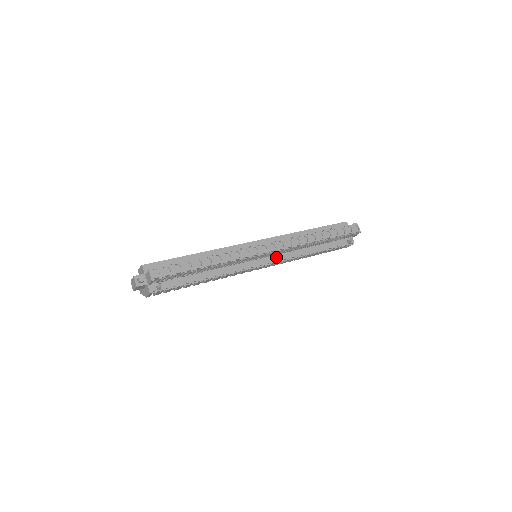
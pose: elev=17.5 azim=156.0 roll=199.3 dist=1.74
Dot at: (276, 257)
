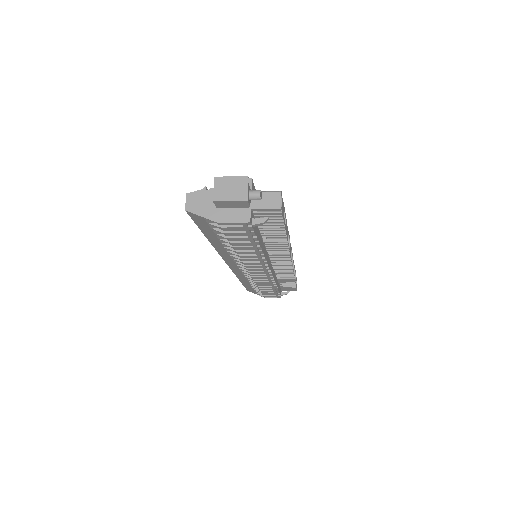
Dot at: occluded
